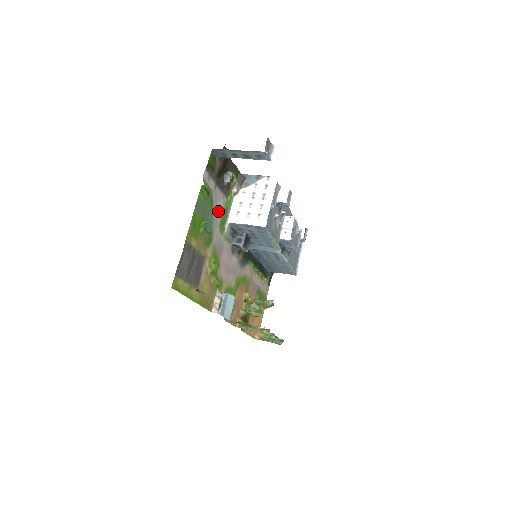
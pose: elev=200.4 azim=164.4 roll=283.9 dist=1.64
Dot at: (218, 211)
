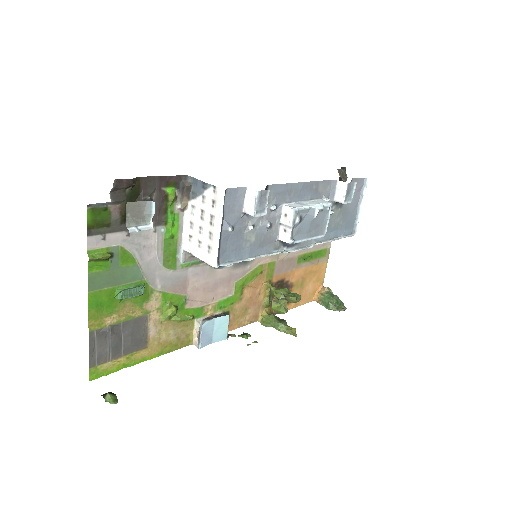
Dot at: (152, 252)
